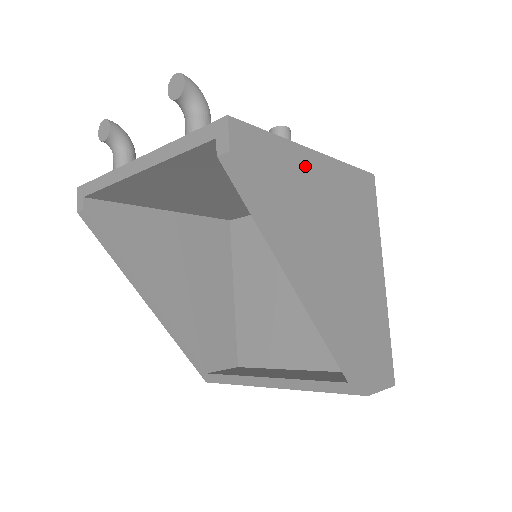
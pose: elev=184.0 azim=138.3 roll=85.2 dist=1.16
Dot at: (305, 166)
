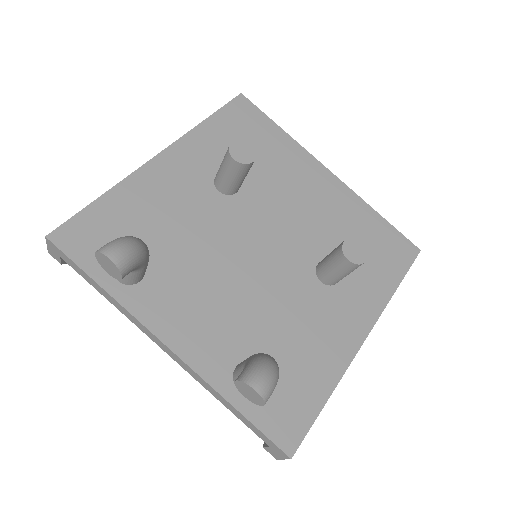
Dot at: occluded
